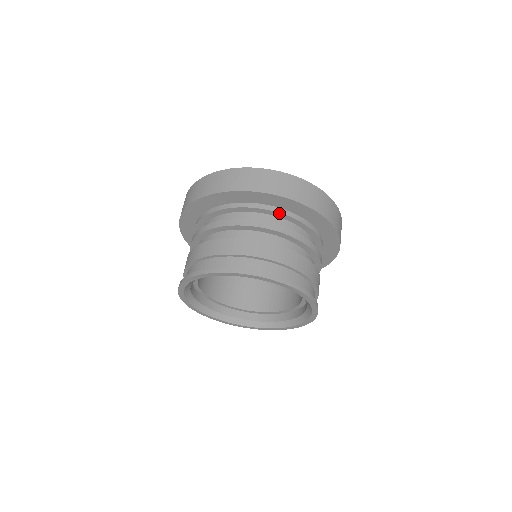
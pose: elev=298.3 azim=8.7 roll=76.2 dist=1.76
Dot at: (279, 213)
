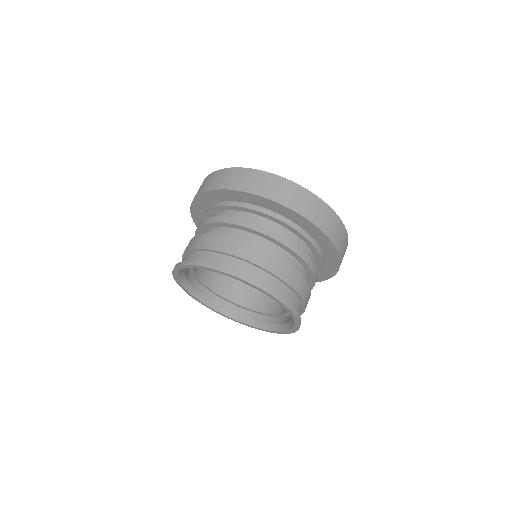
Dot at: (246, 208)
